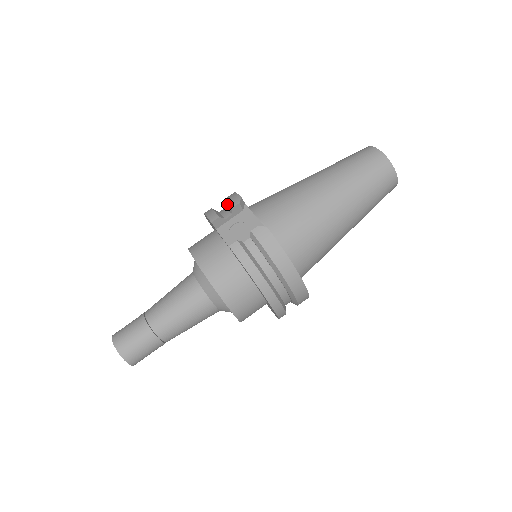
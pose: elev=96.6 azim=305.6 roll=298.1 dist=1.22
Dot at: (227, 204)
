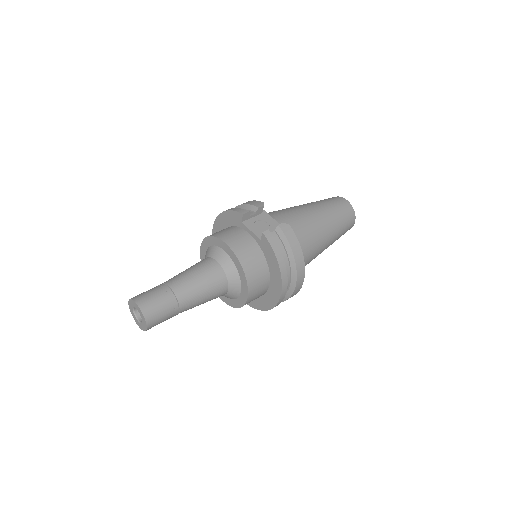
Dot at: (251, 205)
